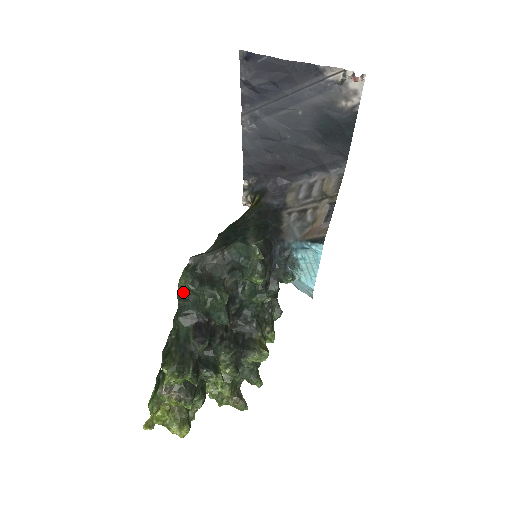
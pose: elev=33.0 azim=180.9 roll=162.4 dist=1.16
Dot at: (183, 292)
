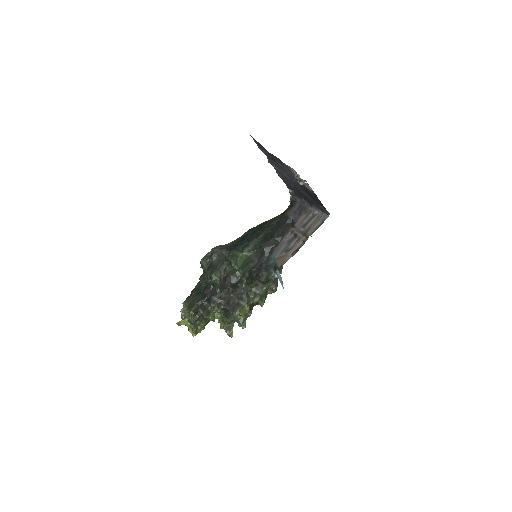
Dot at: (203, 267)
